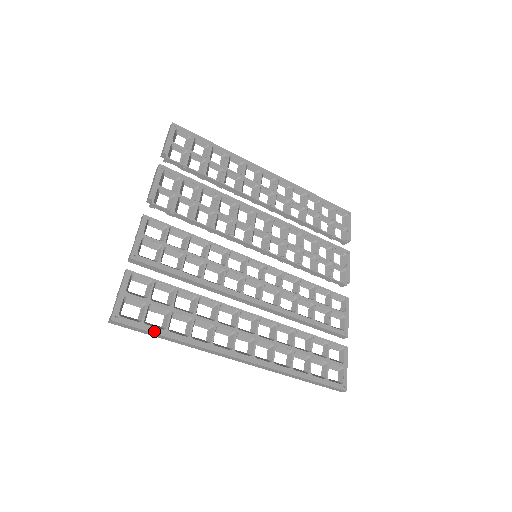
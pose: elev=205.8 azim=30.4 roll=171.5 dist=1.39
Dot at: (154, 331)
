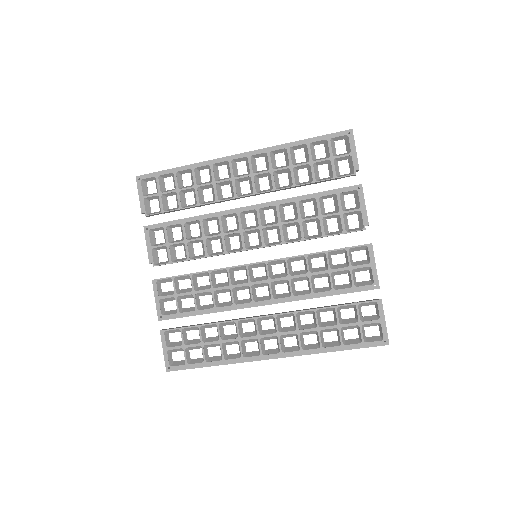
Dot at: (196, 367)
